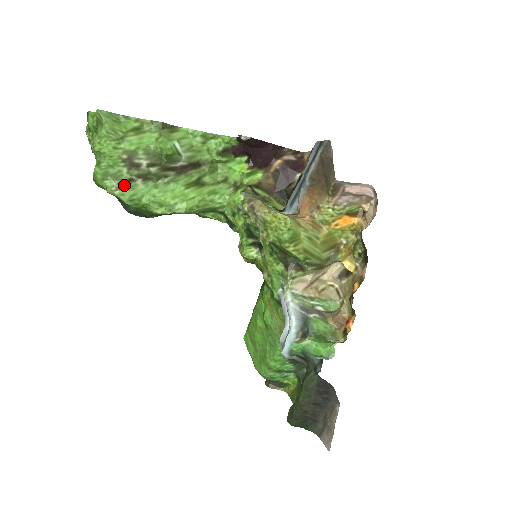
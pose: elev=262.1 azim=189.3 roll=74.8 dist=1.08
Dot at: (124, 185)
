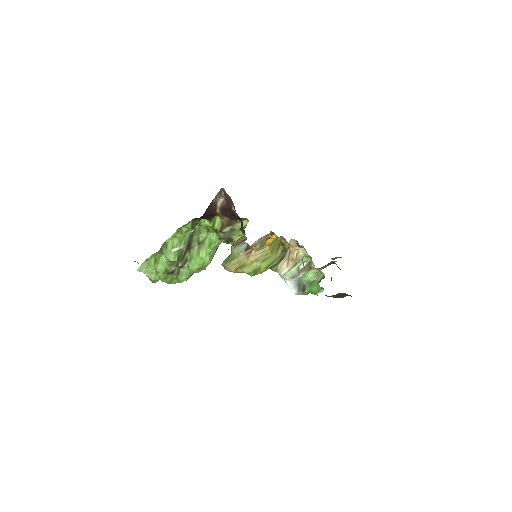
Dot at: (179, 278)
